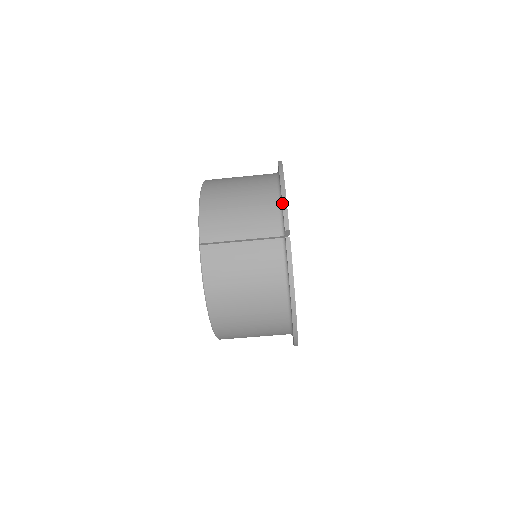
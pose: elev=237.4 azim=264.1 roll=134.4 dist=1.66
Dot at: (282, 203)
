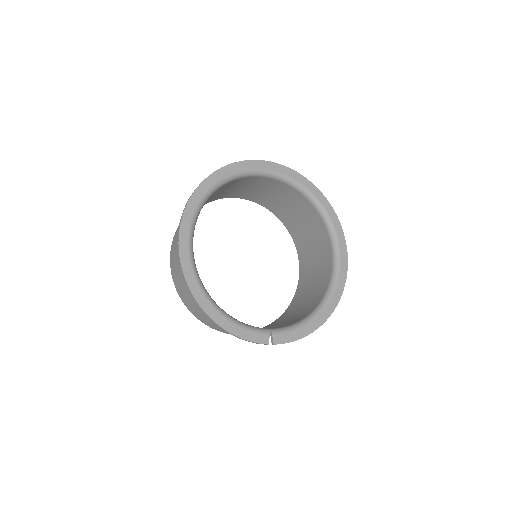
Dot at: occluded
